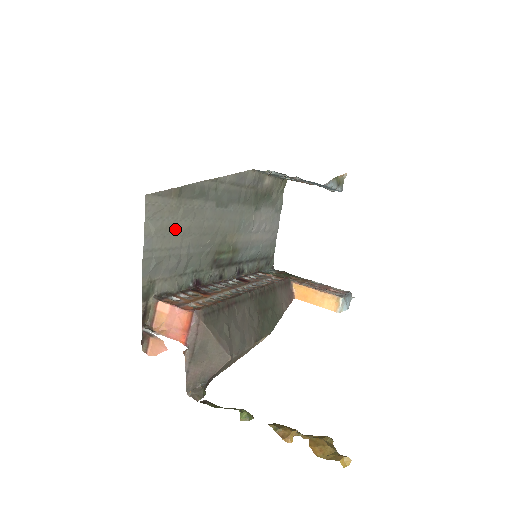
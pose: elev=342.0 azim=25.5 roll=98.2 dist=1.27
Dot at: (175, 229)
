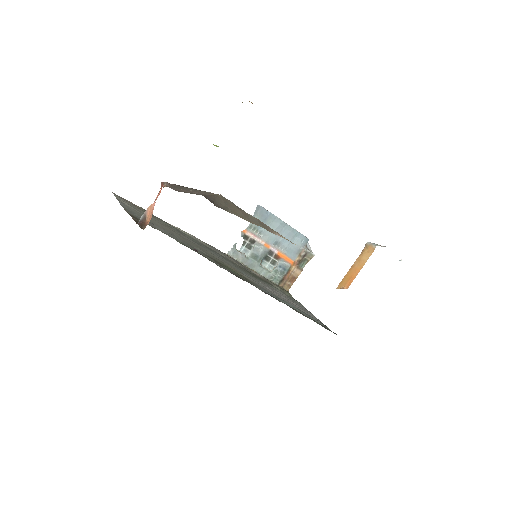
Dot at: occluded
